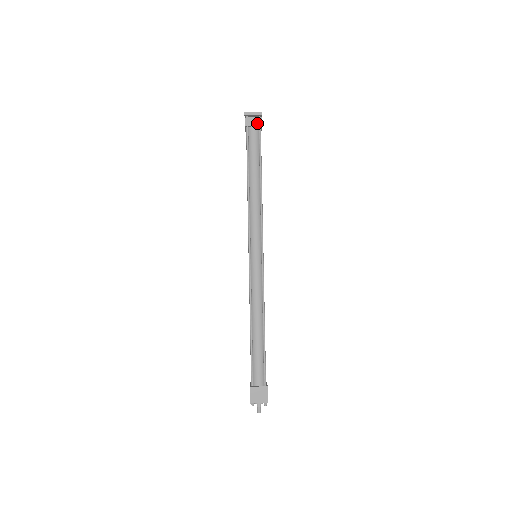
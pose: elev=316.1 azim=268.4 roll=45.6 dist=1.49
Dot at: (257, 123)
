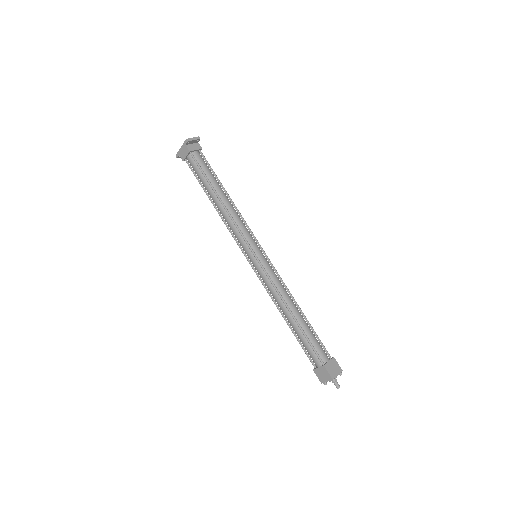
Dot at: (197, 147)
